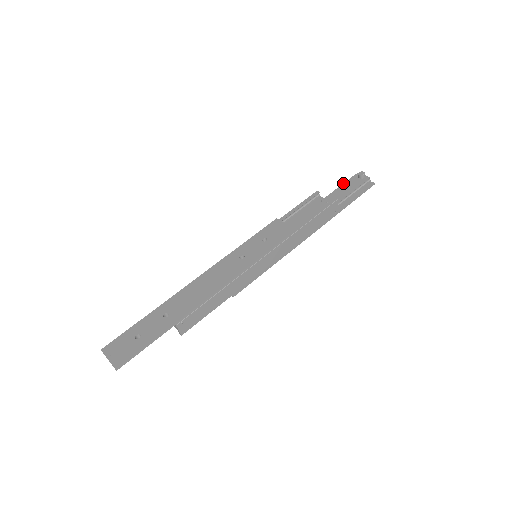
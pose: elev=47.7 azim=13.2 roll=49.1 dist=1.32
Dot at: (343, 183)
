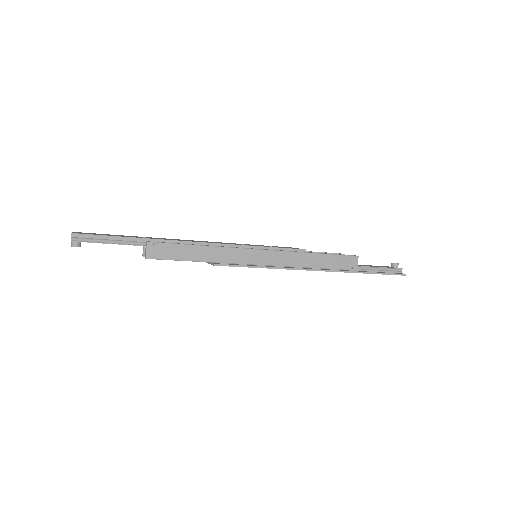
Dot at: occluded
